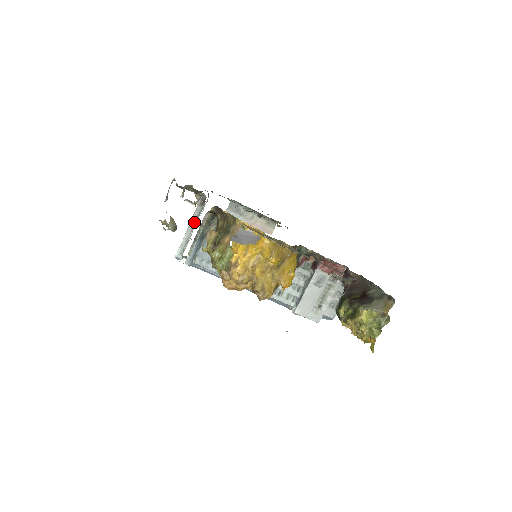
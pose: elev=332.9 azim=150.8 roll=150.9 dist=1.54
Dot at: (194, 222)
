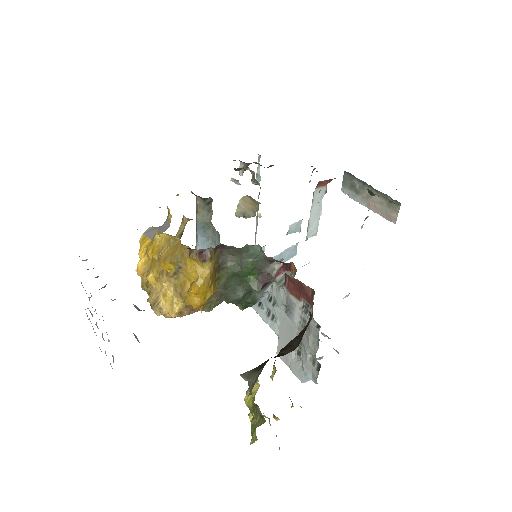
Dot at: occluded
